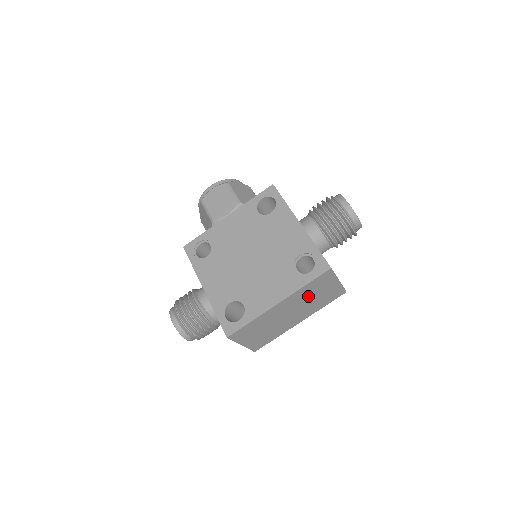
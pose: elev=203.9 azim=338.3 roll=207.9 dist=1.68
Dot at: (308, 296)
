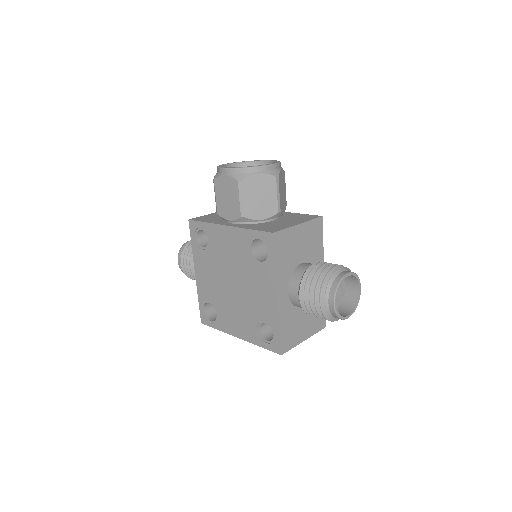
Dot at: occluded
